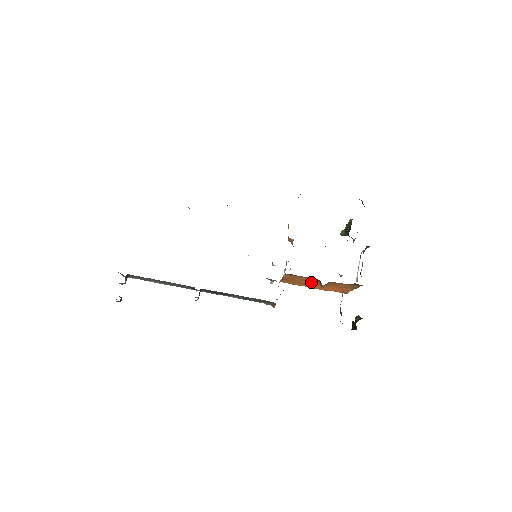
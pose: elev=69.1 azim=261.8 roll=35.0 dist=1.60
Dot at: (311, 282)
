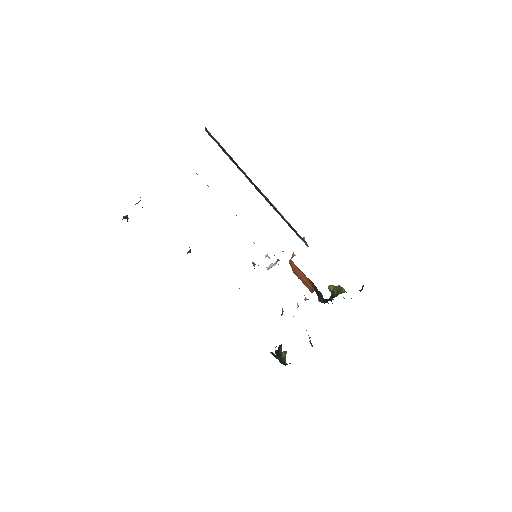
Dot at: occluded
